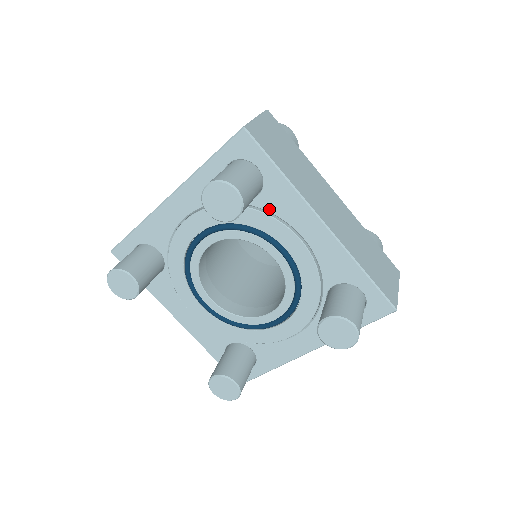
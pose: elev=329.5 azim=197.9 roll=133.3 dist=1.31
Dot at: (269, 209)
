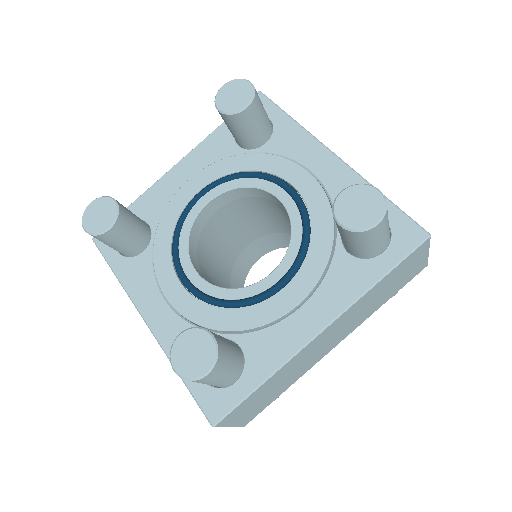
Dot at: (277, 152)
